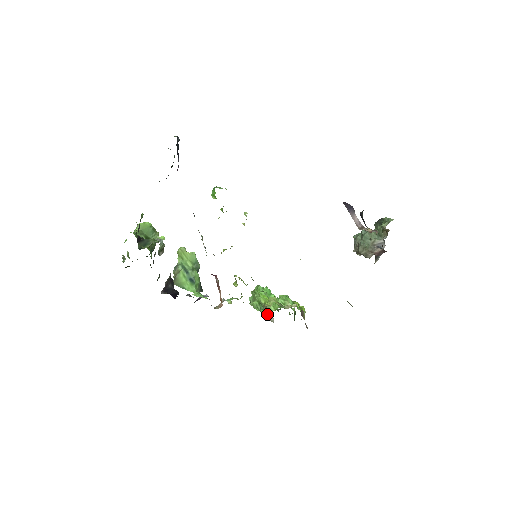
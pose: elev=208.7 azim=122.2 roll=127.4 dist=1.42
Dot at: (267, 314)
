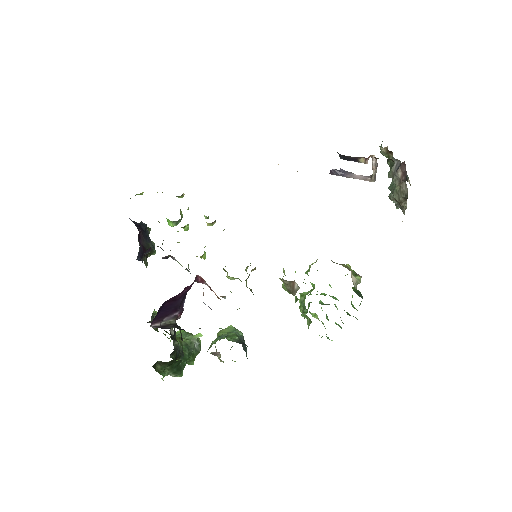
Dot at: (290, 288)
